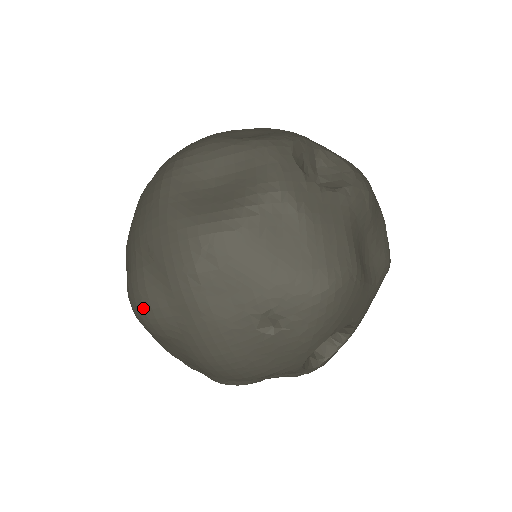
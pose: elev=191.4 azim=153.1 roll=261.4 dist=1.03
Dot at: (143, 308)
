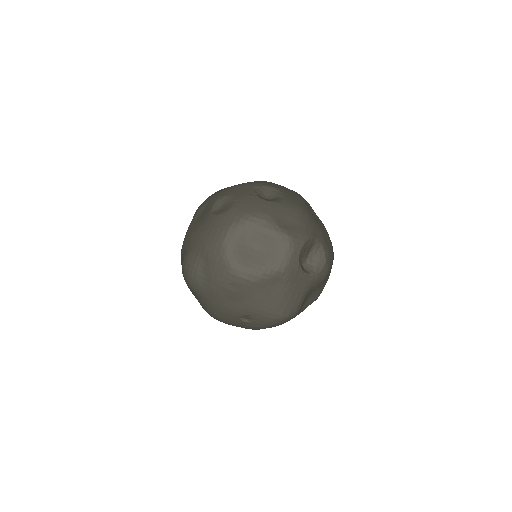
Dot at: (190, 279)
